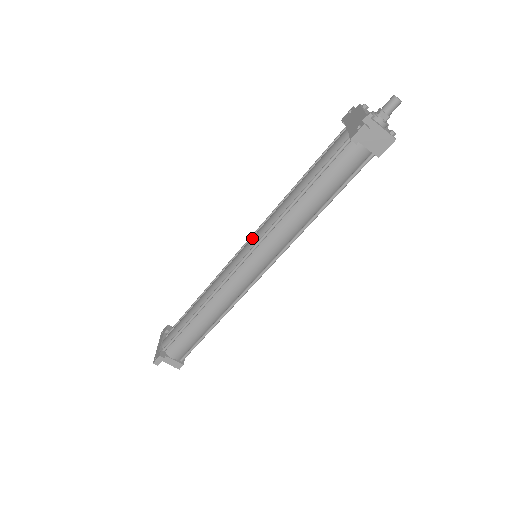
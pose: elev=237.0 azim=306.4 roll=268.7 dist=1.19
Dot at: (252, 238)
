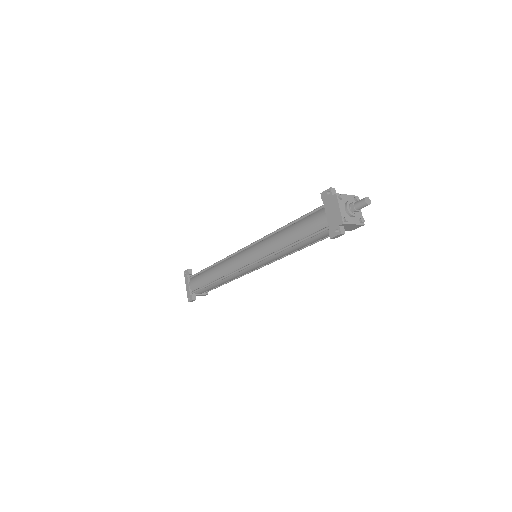
Dot at: (253, 253)
